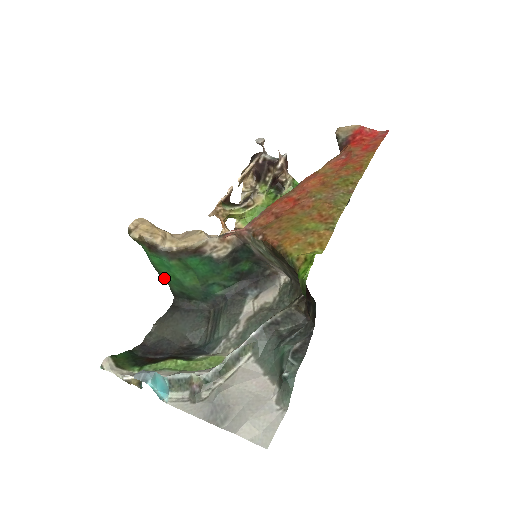
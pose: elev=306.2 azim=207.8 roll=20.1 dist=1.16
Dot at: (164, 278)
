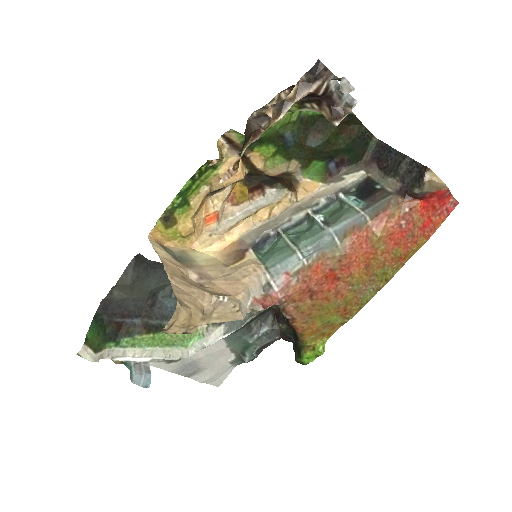
Dot at: occluded
